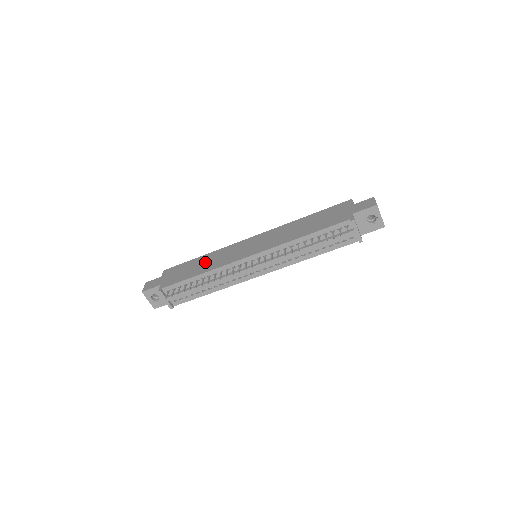
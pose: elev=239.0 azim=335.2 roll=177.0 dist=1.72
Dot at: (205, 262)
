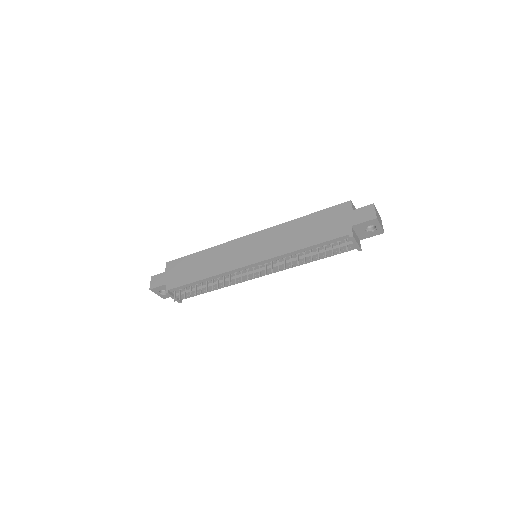
Dot at: (206, 262)
